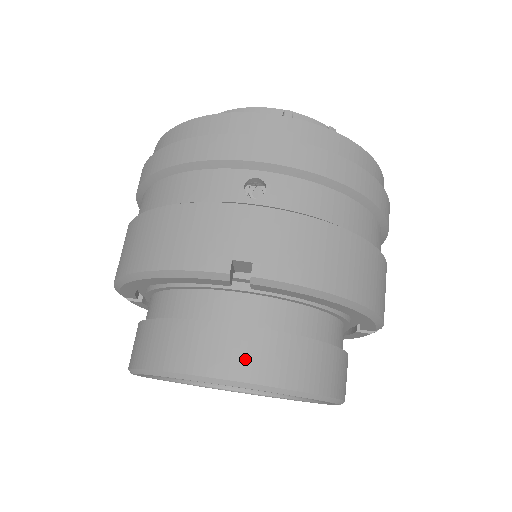
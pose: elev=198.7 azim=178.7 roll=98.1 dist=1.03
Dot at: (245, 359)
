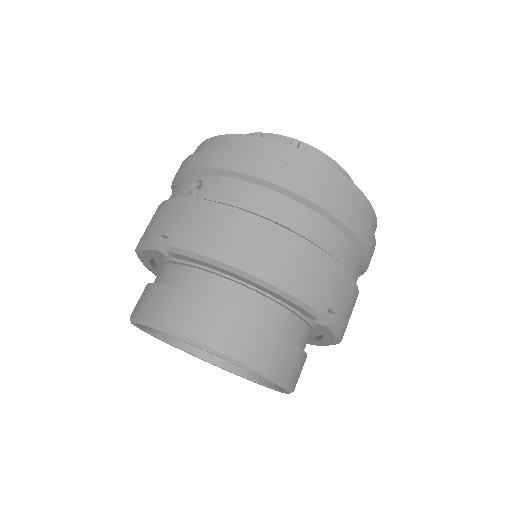
Dot at: (161, 309)
